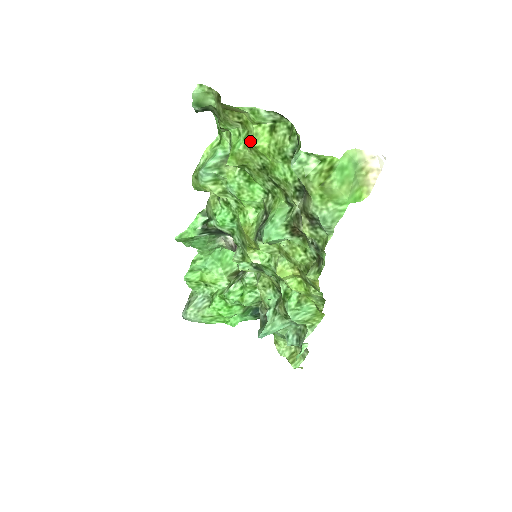
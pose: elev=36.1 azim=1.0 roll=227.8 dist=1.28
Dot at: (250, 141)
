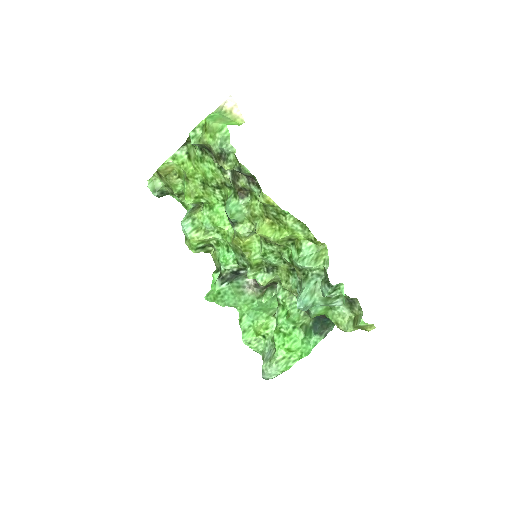
Dot at: (185, 176)
